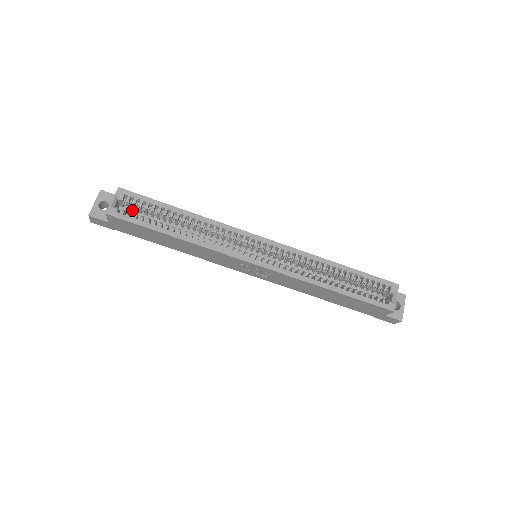
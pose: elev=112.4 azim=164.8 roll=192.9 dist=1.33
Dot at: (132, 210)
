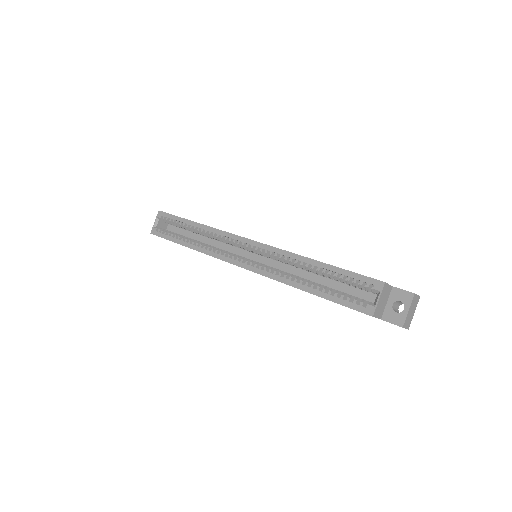
Dot at: (175, 226)
